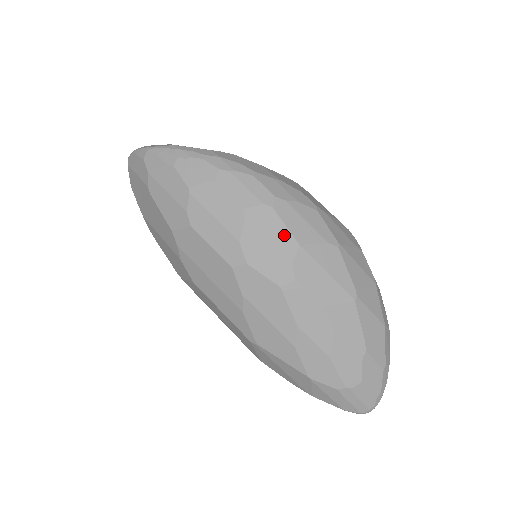
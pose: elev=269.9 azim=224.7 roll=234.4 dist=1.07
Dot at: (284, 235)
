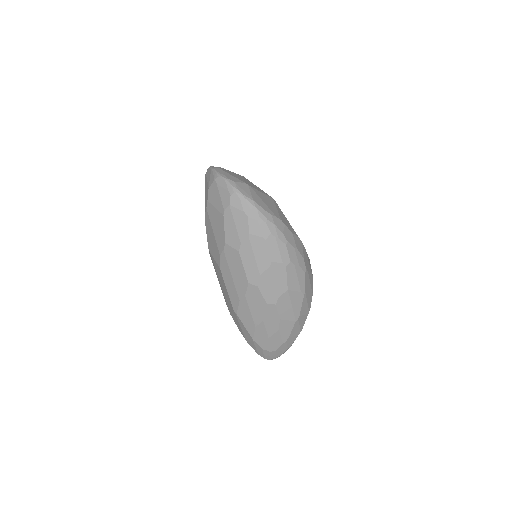
Dot at: (283, 282)
